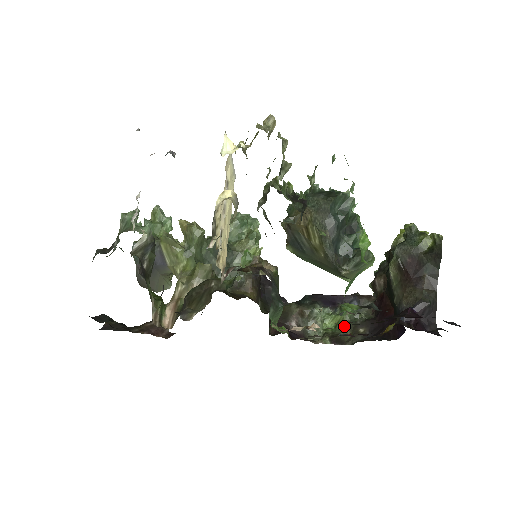
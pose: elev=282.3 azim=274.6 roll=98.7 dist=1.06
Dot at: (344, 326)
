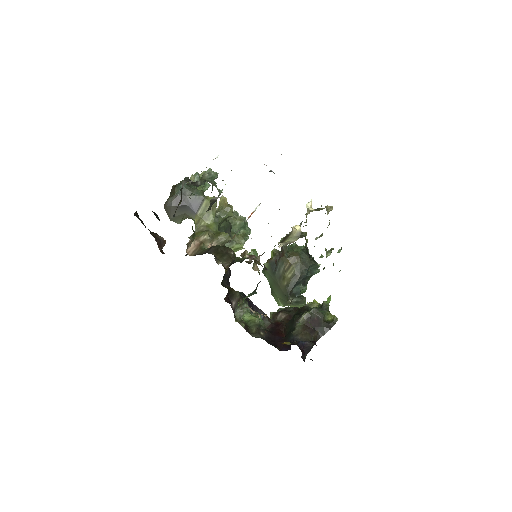
Dot at: (254, 324)
